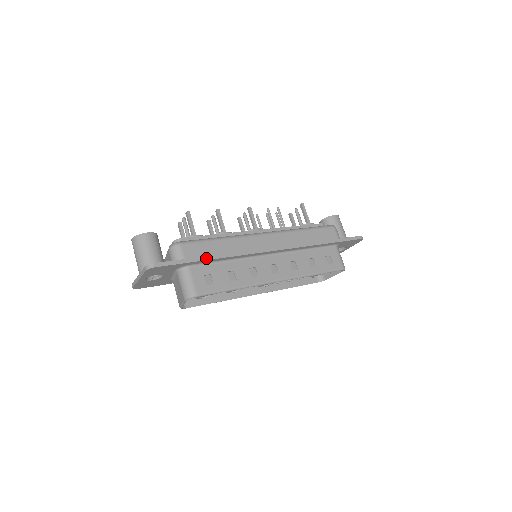
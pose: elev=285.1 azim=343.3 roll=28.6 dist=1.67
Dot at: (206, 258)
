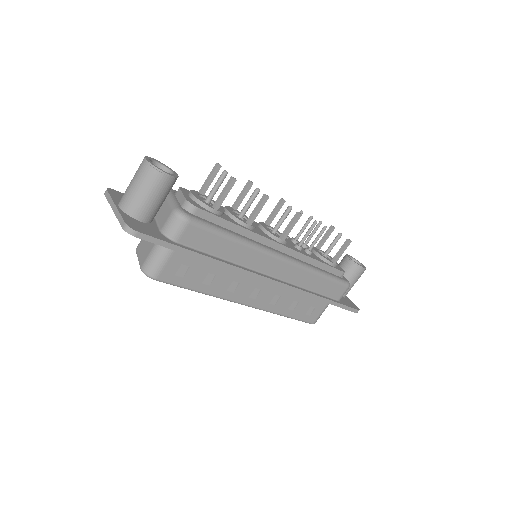
Dot at: (199, 256)
